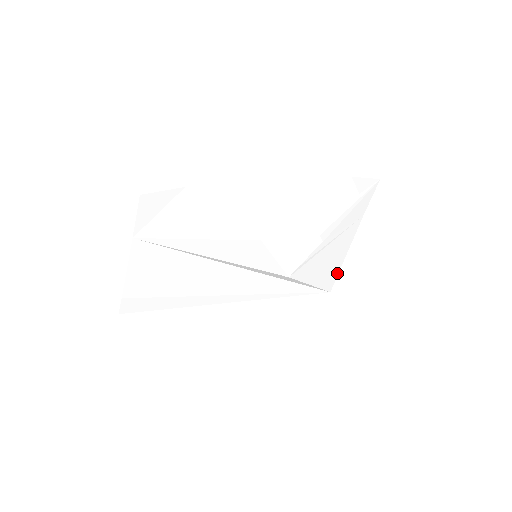
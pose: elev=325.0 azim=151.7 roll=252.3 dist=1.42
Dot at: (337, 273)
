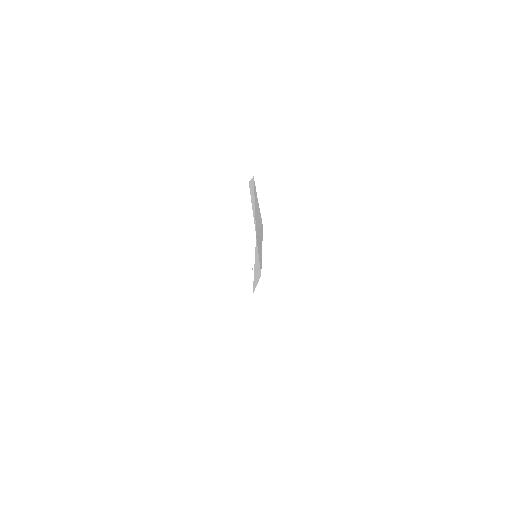
Dot at: occluded
